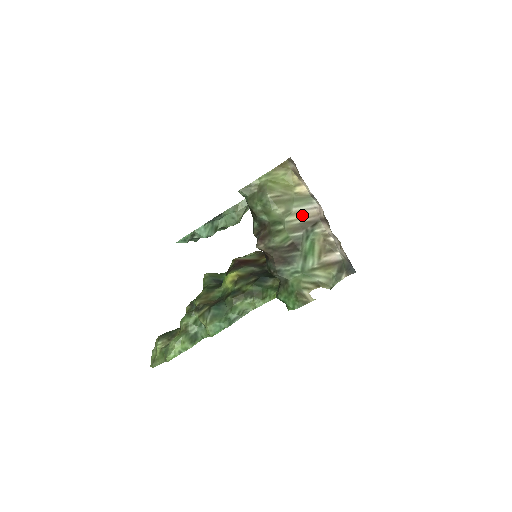
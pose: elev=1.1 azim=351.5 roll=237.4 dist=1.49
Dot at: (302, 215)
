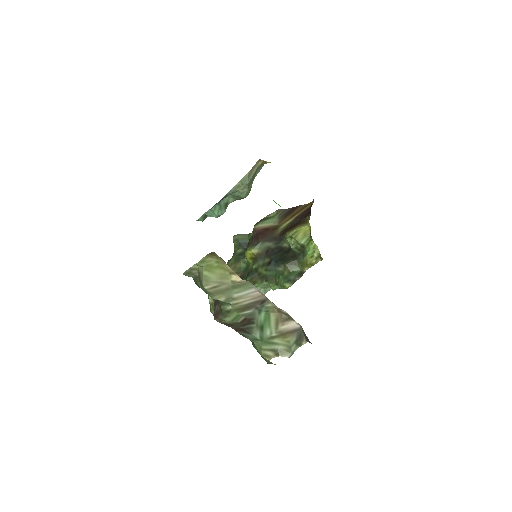
Dot at: (246, 298)
